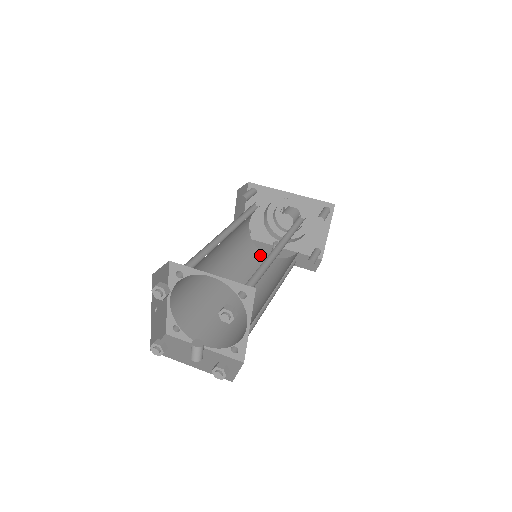
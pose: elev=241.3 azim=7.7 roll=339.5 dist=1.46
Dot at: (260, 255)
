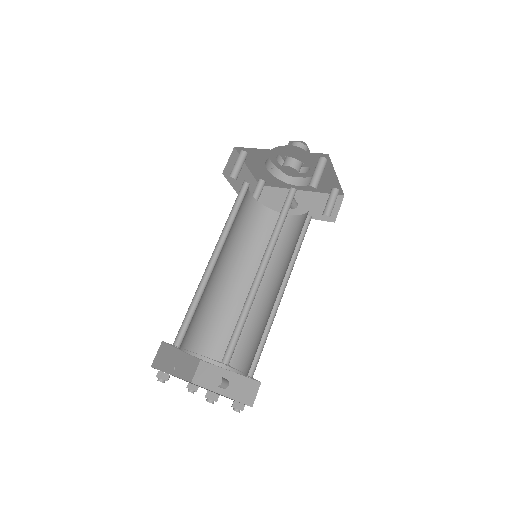
Dot at: (276, 218)
